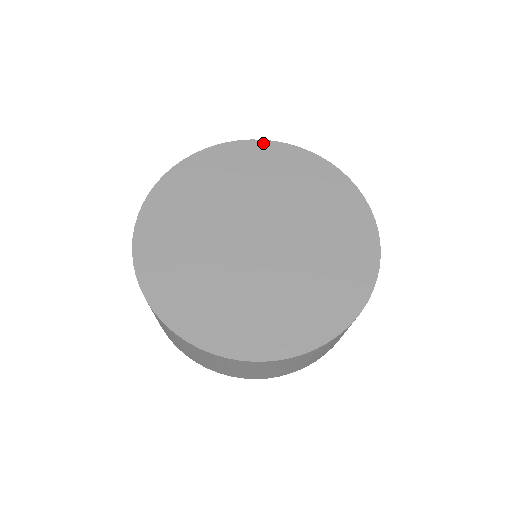
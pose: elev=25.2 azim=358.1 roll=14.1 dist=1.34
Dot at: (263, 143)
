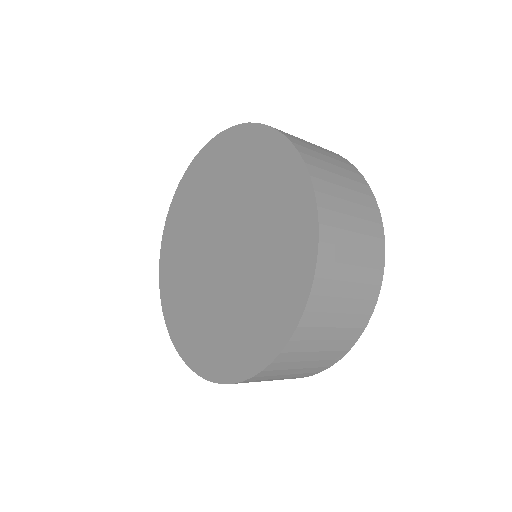
Dot at: (171, 207)
